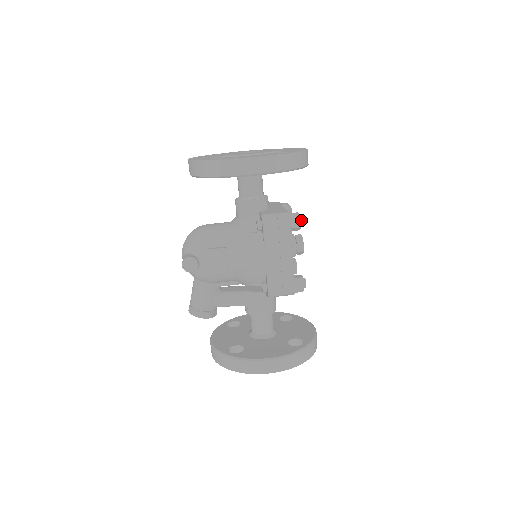
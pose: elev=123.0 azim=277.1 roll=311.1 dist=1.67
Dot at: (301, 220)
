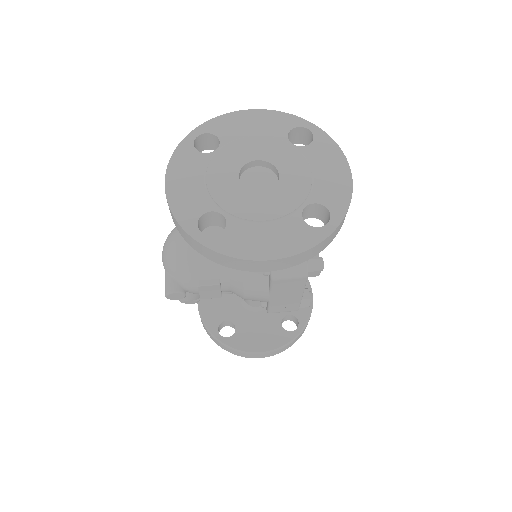
Dot at: (321, 268)
